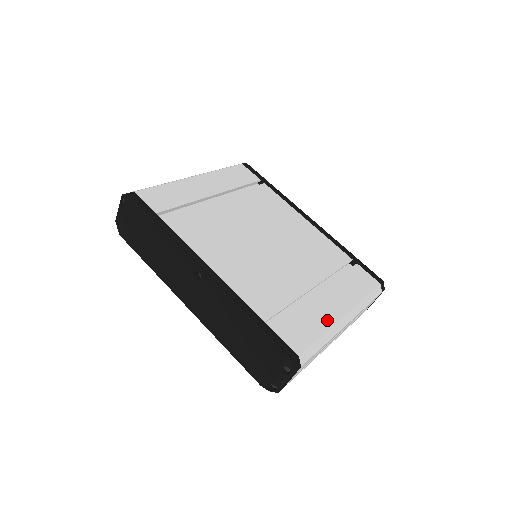
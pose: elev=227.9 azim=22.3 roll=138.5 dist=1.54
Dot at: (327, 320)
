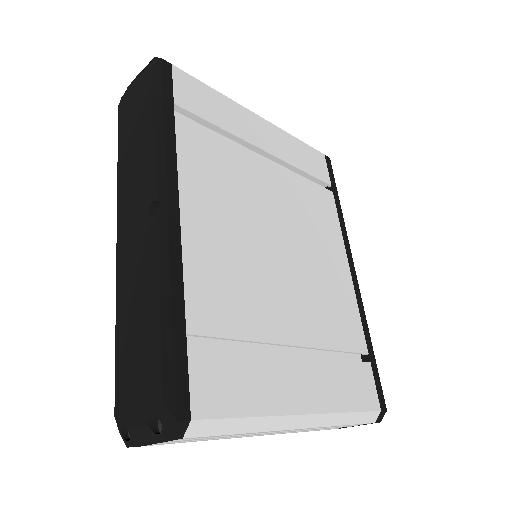
Dot at: (276, 401)
